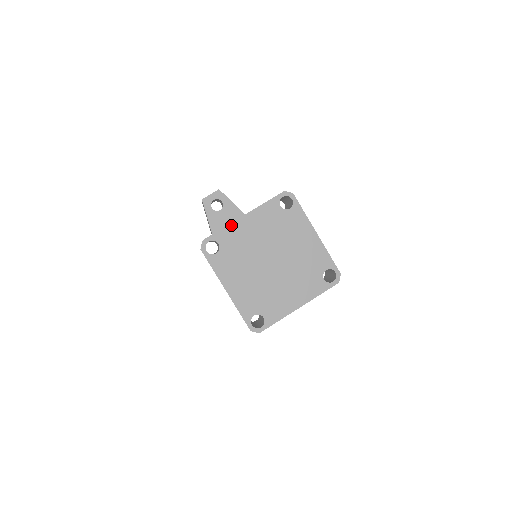
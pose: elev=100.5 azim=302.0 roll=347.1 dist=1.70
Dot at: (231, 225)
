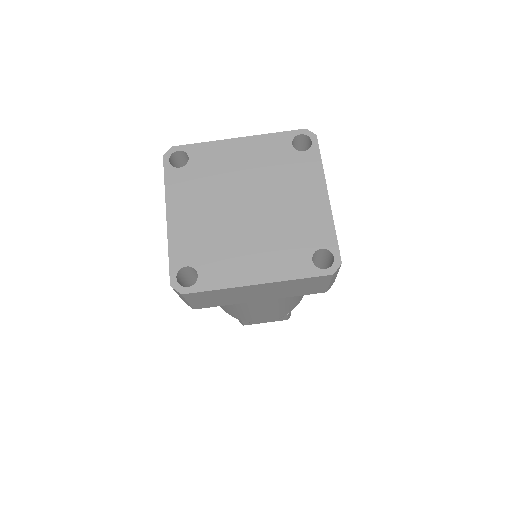
Dot at: (216, 143)
